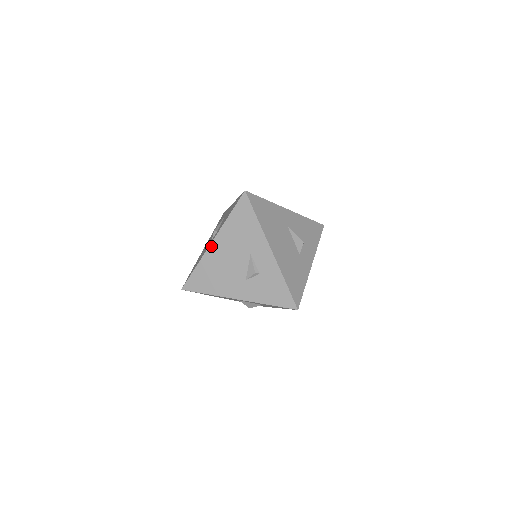
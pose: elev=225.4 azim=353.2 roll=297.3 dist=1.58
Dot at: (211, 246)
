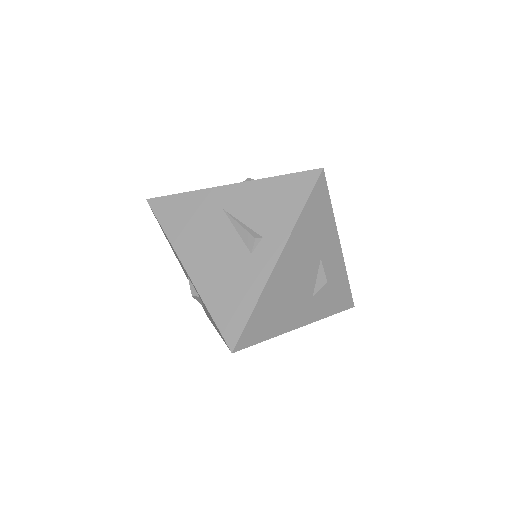
Dot at: (277, 265)
